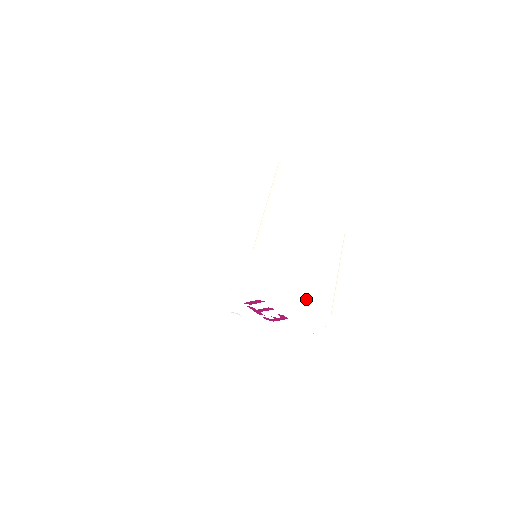
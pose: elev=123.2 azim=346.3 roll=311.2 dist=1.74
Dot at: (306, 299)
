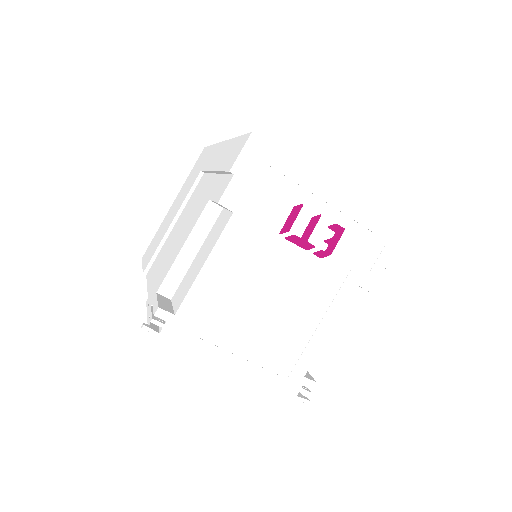
Dot at: occluded
